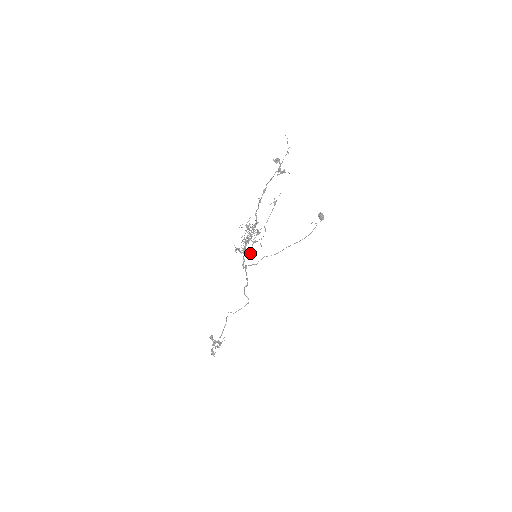
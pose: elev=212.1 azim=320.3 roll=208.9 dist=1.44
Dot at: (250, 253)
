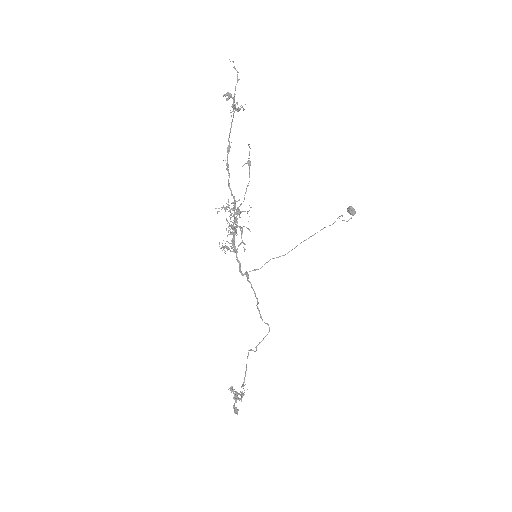
Dot at: (238, 245)
